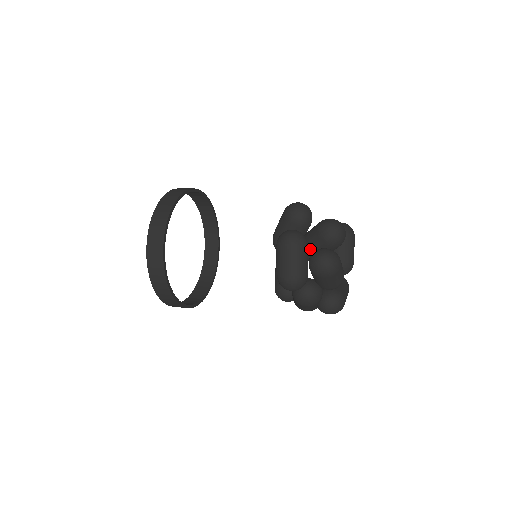
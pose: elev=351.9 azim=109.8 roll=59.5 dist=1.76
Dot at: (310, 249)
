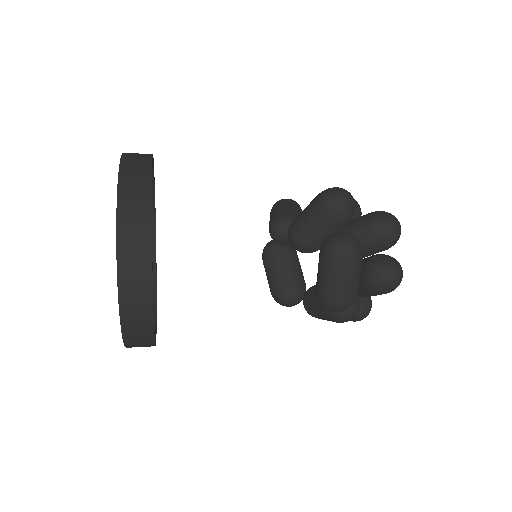
Dot at: occluded
